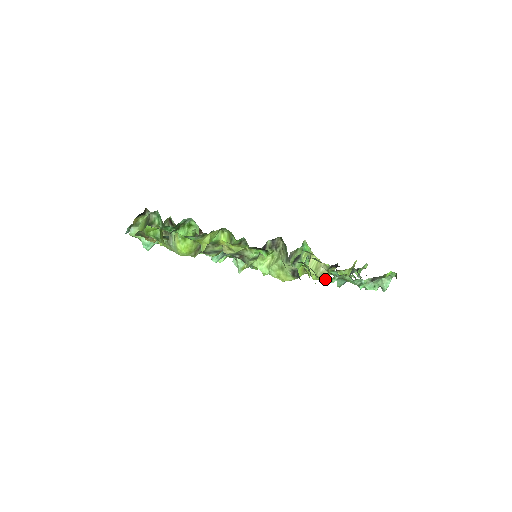
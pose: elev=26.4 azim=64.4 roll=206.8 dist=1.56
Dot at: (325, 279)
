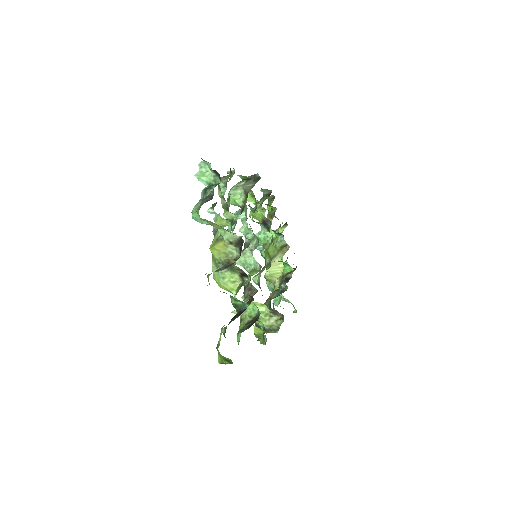
Dot at: occluded
